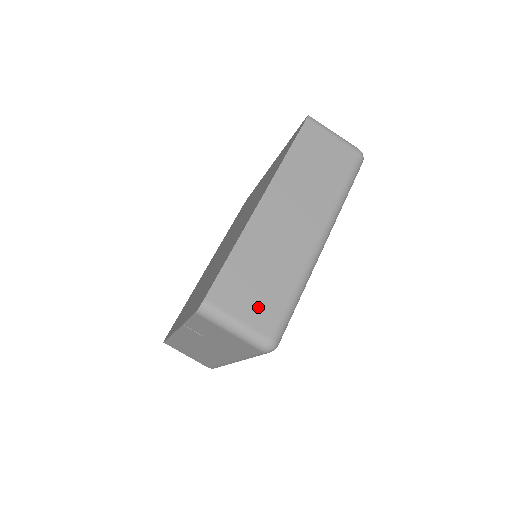
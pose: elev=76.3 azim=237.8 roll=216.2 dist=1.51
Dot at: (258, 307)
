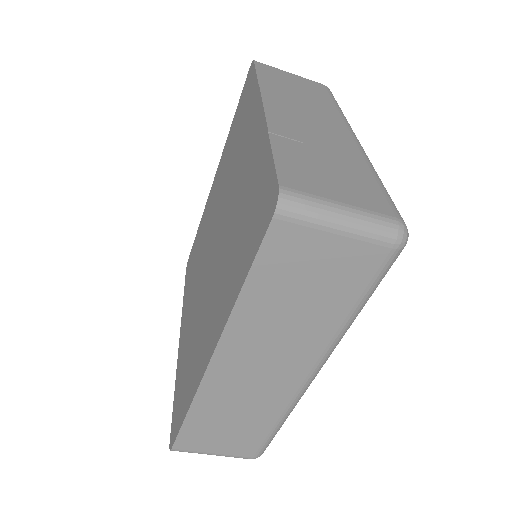
Dot at: (233, 444)
